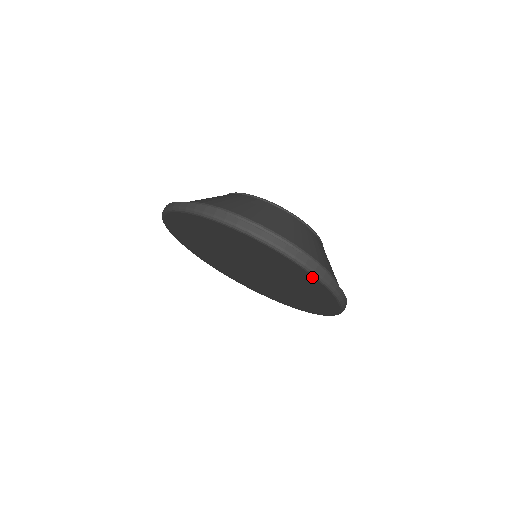
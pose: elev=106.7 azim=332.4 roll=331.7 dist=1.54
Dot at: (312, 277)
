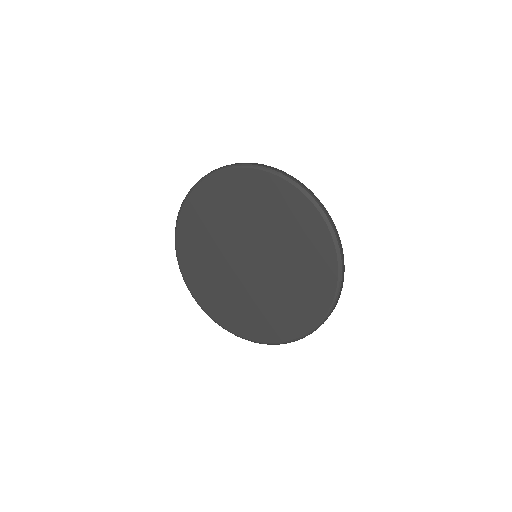
Dot at: (313, 208)
